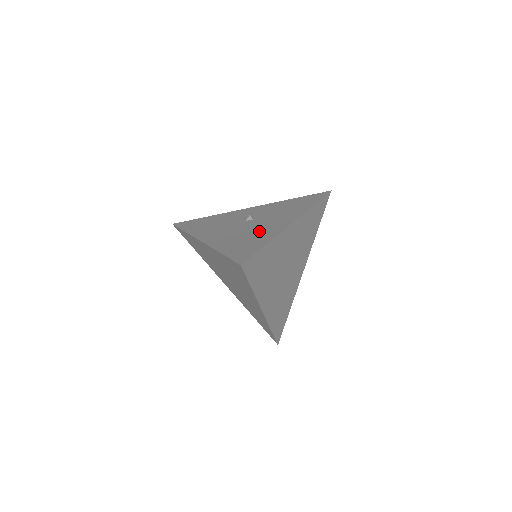
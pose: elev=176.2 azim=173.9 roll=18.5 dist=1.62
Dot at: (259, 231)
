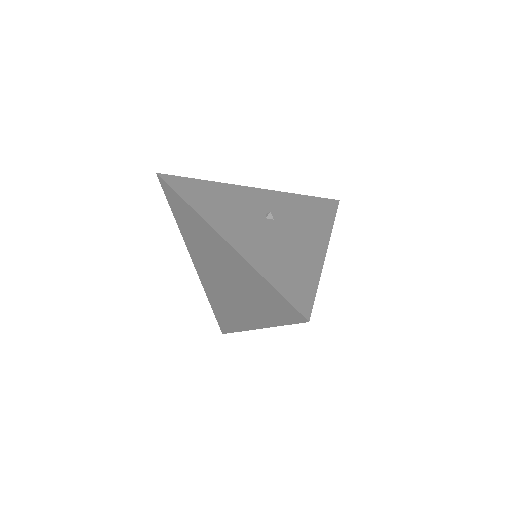
Dot at: (295, 252)
